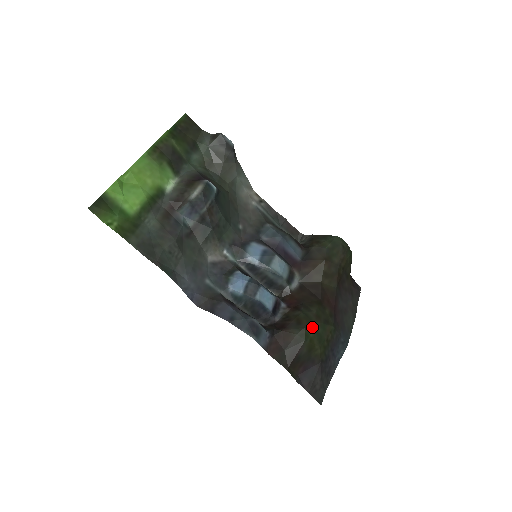
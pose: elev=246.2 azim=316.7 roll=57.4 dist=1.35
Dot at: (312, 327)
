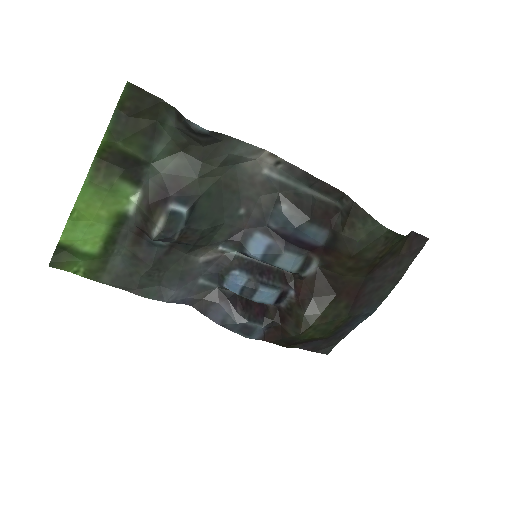
Dot at: (312, 329)
